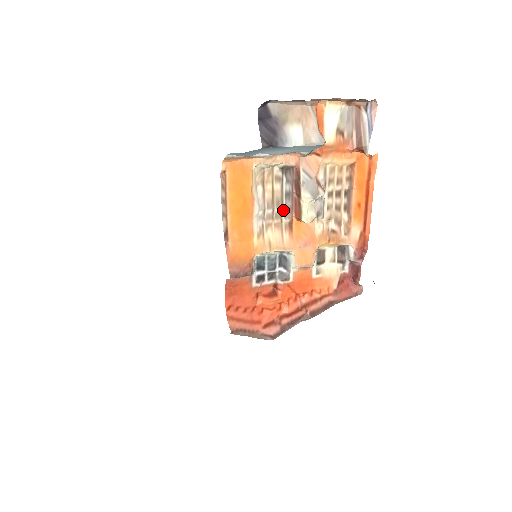
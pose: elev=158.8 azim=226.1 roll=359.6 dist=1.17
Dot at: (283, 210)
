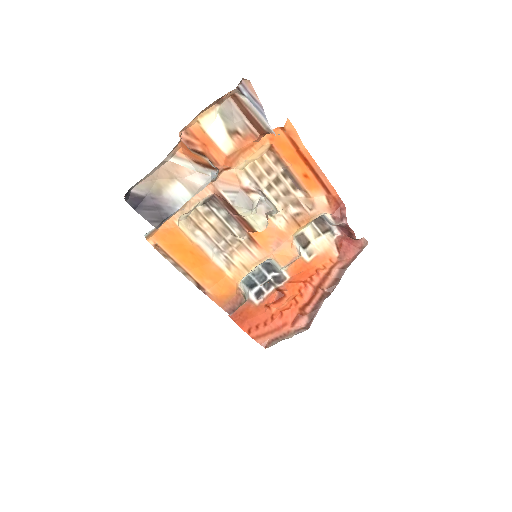
Dot at: (234, 233)
